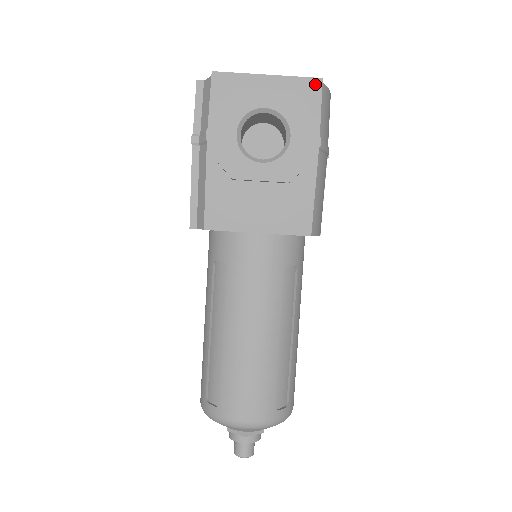
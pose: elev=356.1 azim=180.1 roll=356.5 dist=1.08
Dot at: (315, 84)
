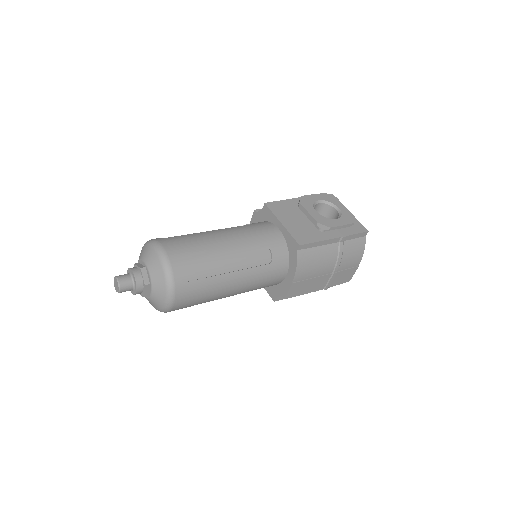
Dot at: (364, 229)
